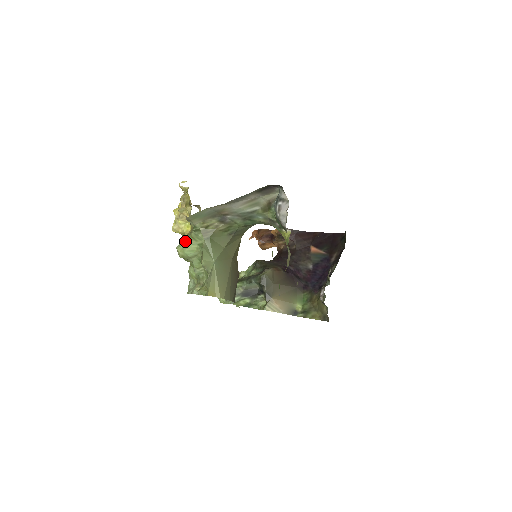
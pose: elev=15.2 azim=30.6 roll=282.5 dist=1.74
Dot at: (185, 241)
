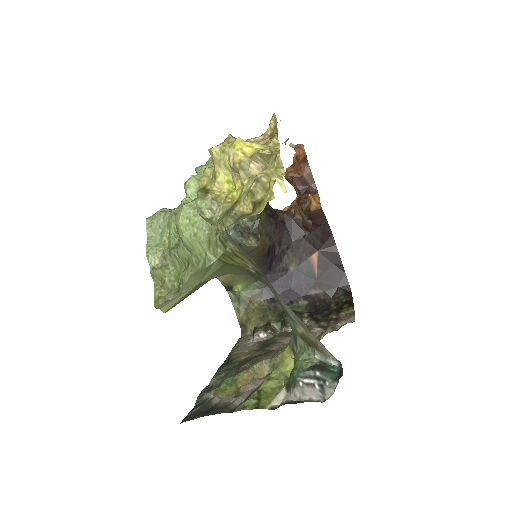
Dot at: (198, 226)
